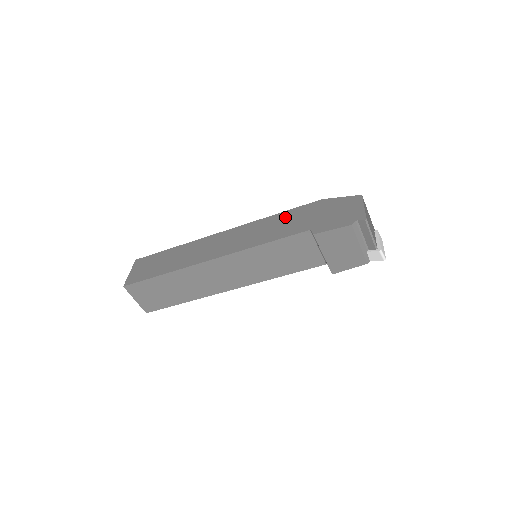
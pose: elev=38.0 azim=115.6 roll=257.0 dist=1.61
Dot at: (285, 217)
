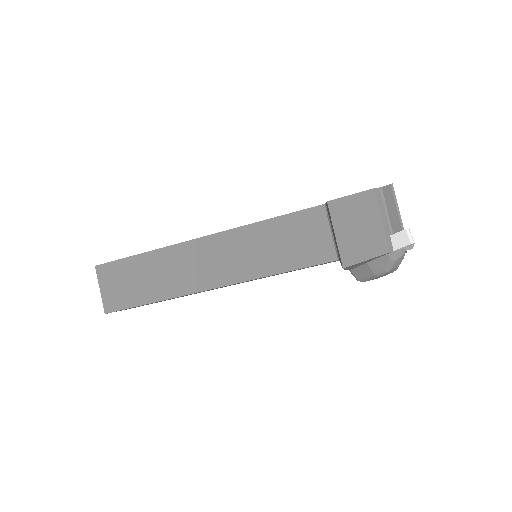
Dot at: occluded
